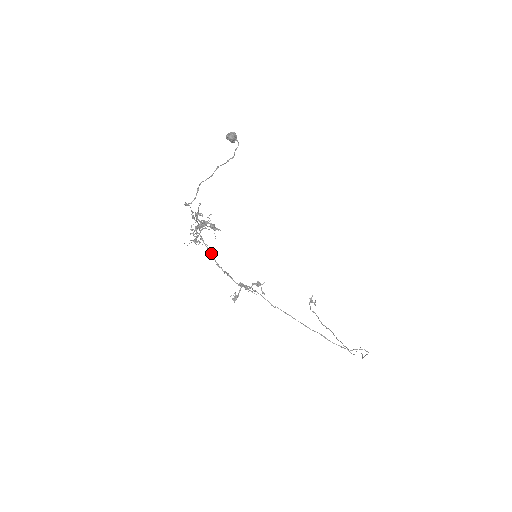
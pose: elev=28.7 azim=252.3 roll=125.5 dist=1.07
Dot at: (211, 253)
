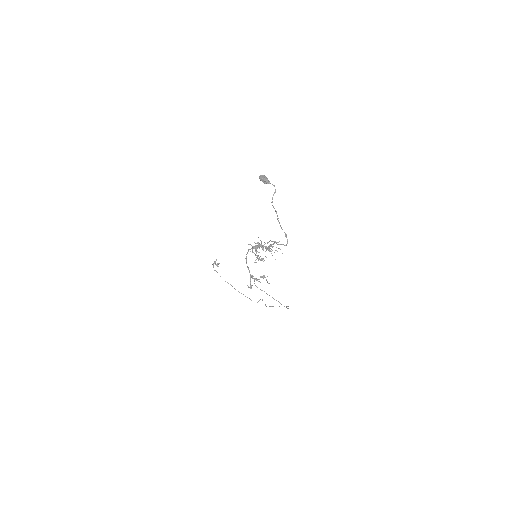
Dot at: (246, 259)
